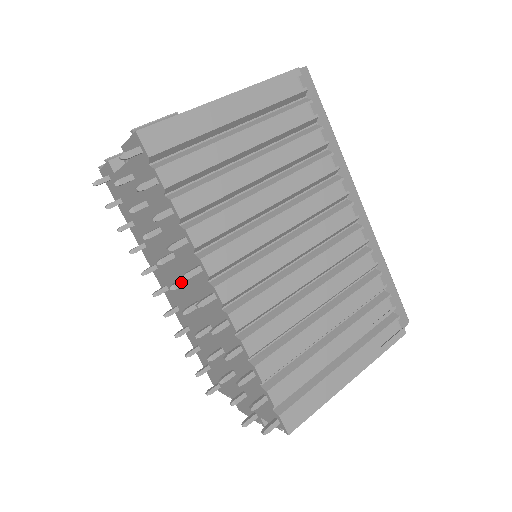
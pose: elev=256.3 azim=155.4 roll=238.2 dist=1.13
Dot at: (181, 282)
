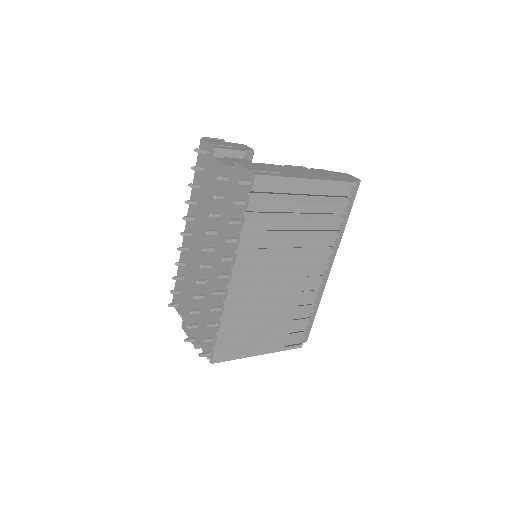
Dot at: (210, 249)
